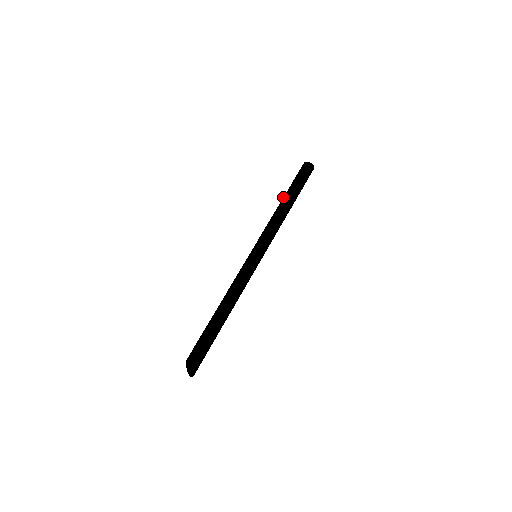
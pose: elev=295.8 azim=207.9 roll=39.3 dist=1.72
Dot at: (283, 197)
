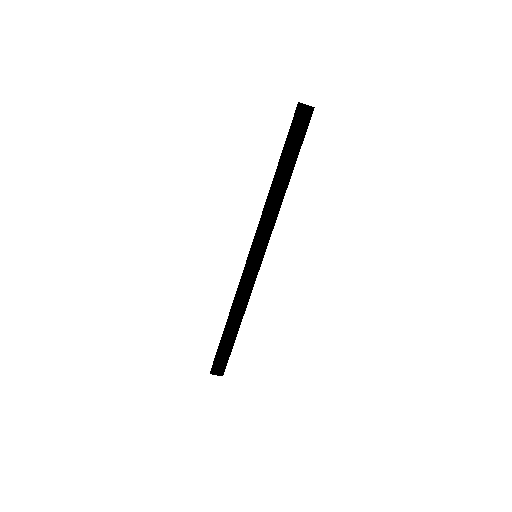
Dot at: (282, 173)
